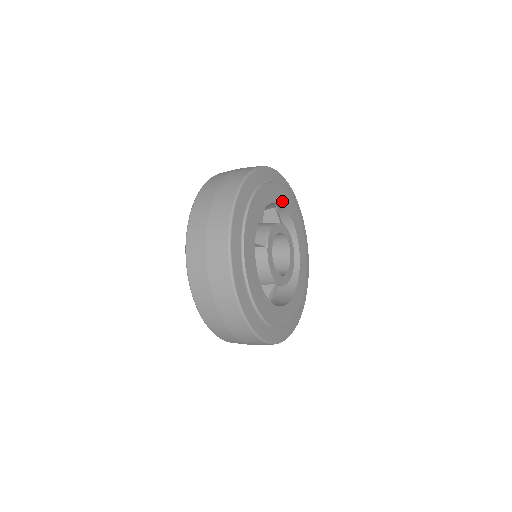
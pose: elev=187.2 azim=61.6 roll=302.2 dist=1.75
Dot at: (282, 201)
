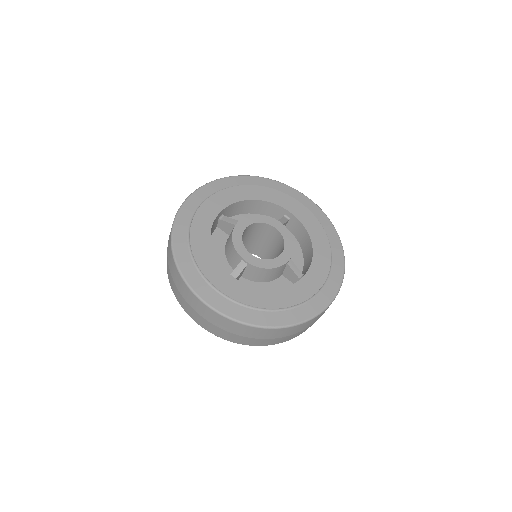
Dot at: (288, 207)
